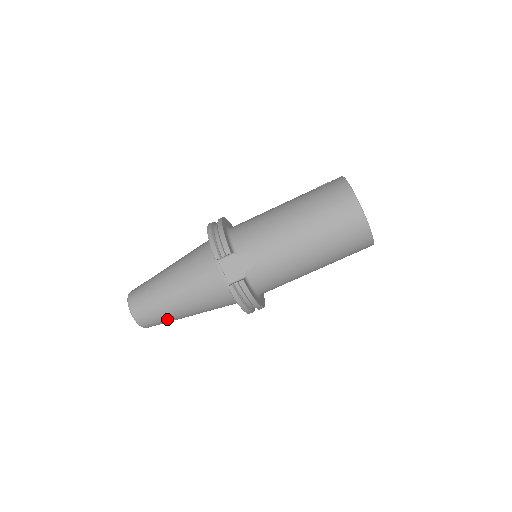
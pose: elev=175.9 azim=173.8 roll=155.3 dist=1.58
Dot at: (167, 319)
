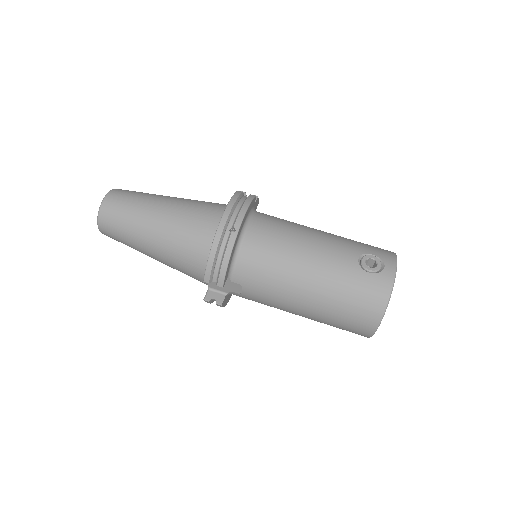
Dot at: occluded
